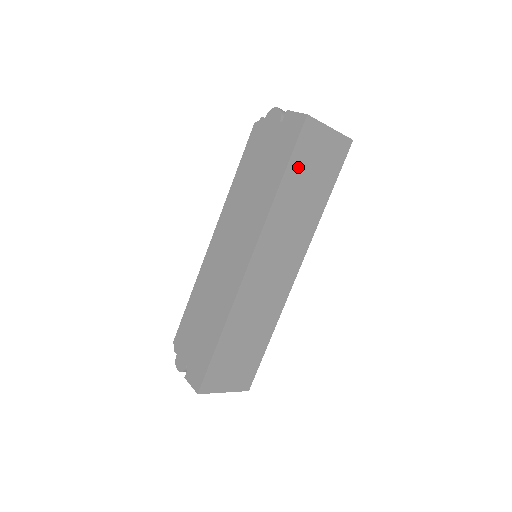
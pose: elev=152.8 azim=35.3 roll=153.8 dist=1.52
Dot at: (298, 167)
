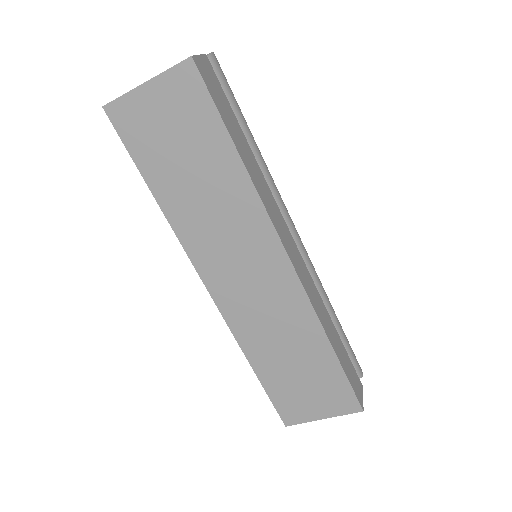
Dot at: (154, 162)
